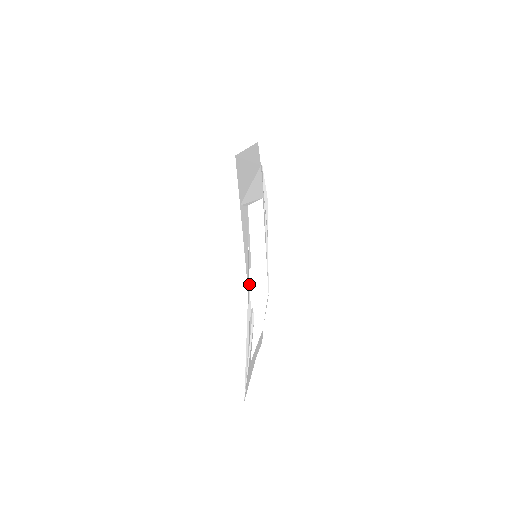
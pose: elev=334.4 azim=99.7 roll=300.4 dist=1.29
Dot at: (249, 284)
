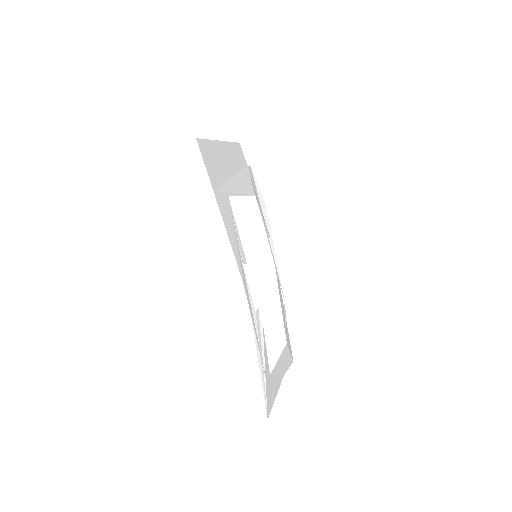
Dot at: occluded
